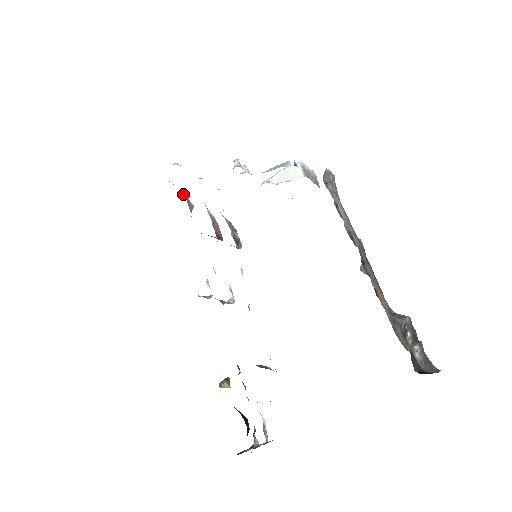
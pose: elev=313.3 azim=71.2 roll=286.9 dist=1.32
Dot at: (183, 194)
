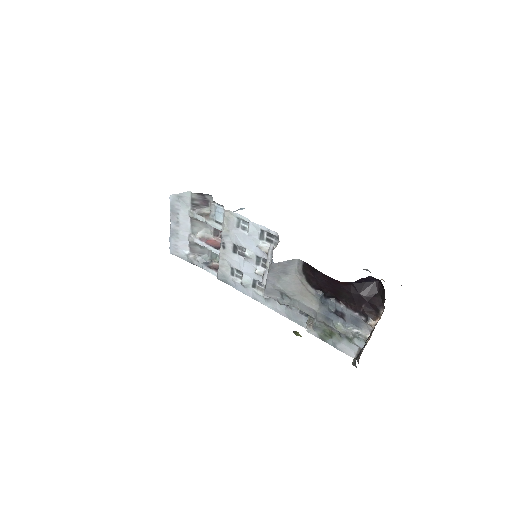
Dot at: (193, 208)
